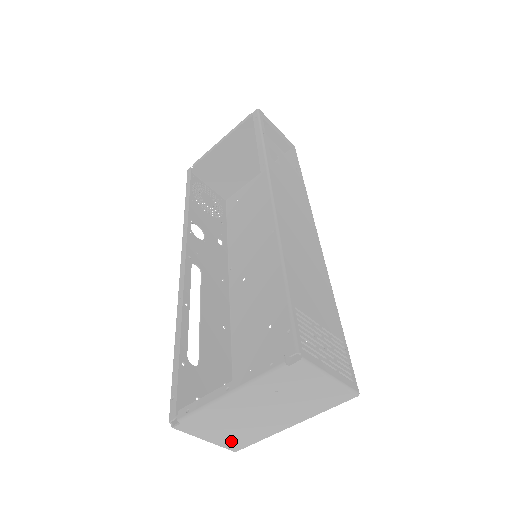
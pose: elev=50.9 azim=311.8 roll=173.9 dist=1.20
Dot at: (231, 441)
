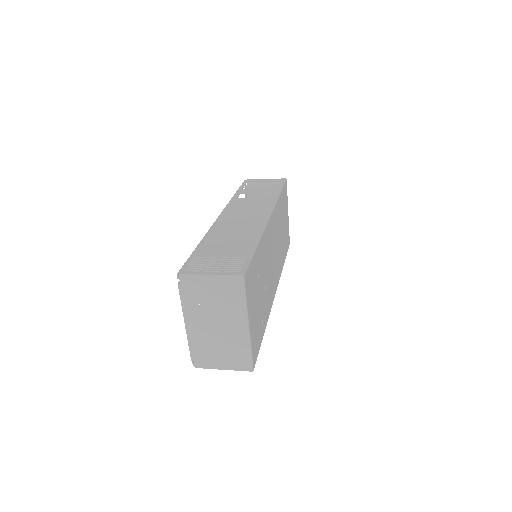
Dot at: (236, 362)
